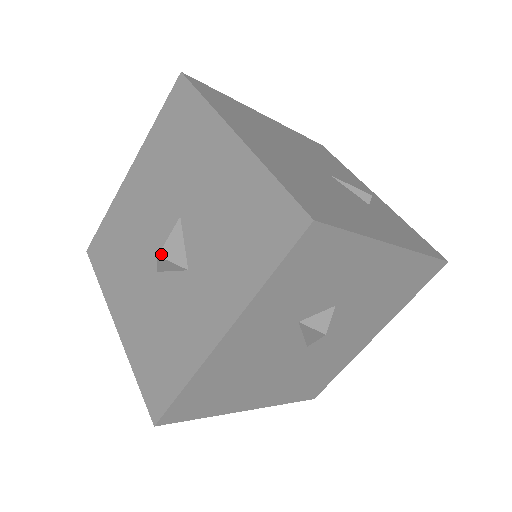
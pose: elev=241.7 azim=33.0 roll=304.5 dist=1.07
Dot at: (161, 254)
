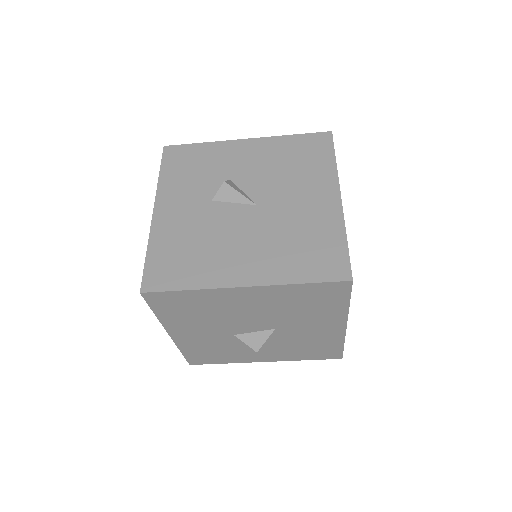
Dot at: occluded
